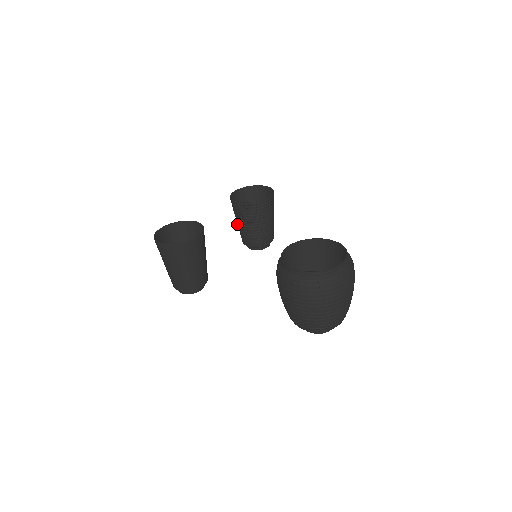
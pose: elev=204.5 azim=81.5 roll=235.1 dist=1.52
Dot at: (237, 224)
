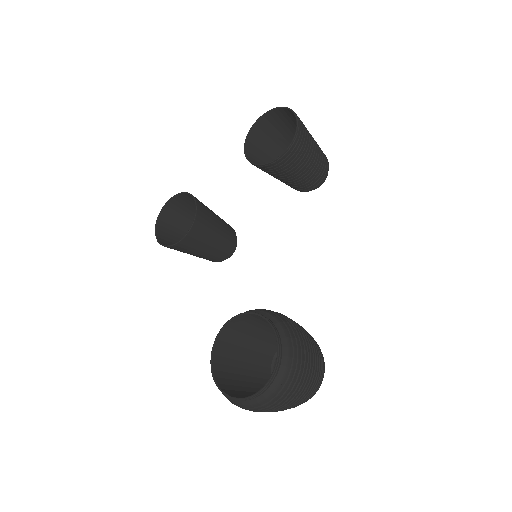
Dot at: occluded
